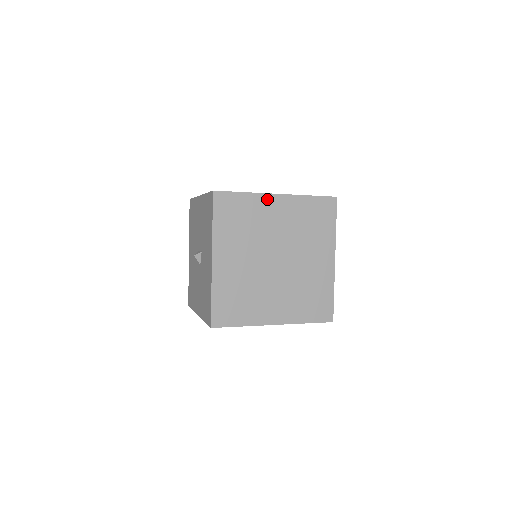
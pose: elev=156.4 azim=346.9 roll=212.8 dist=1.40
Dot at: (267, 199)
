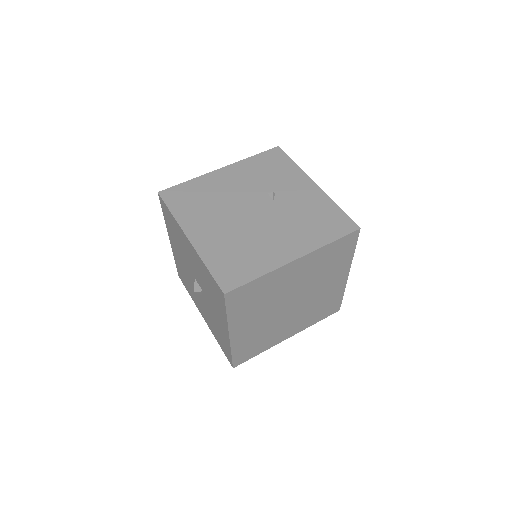
Dot at: (284, 269)
